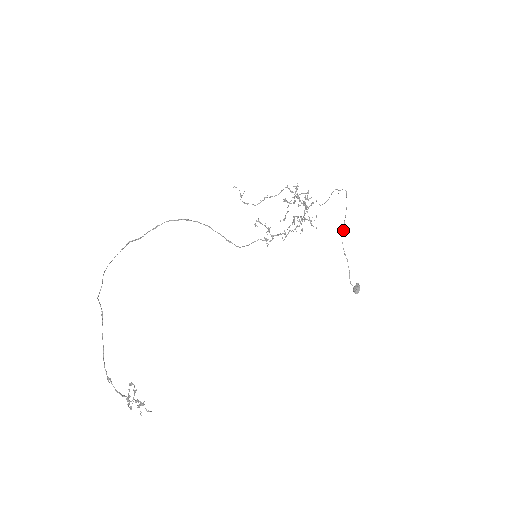
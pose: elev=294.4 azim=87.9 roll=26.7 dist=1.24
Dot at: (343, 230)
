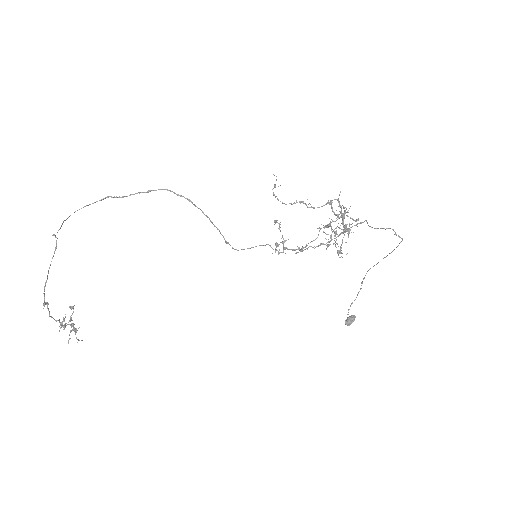
Dot at: occluded
